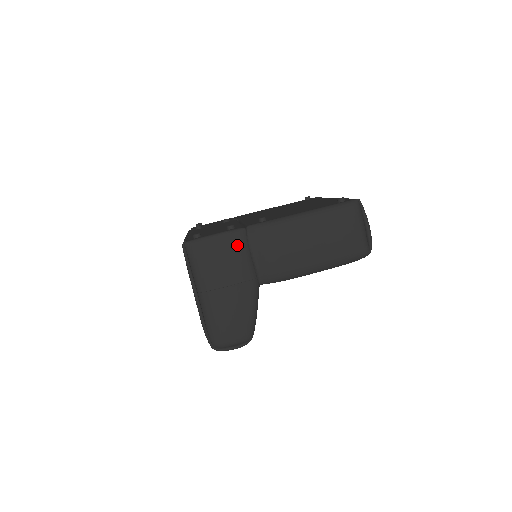
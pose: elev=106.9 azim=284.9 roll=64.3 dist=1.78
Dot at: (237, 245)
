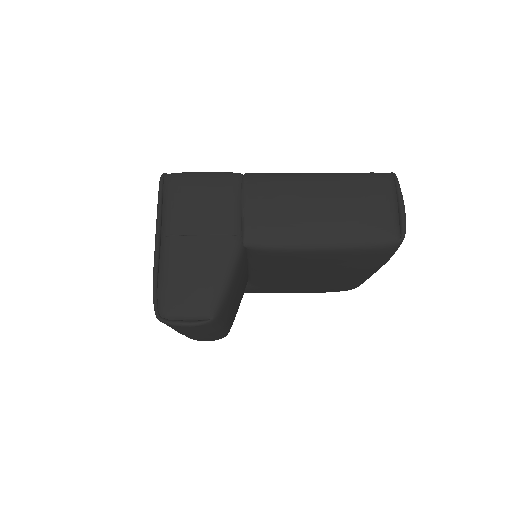
Dot at: (227, 188)
